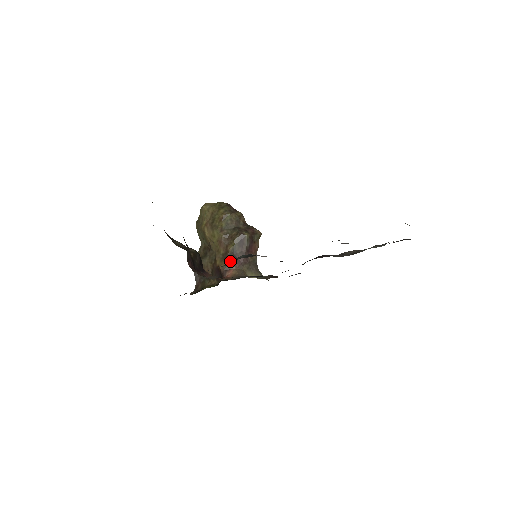
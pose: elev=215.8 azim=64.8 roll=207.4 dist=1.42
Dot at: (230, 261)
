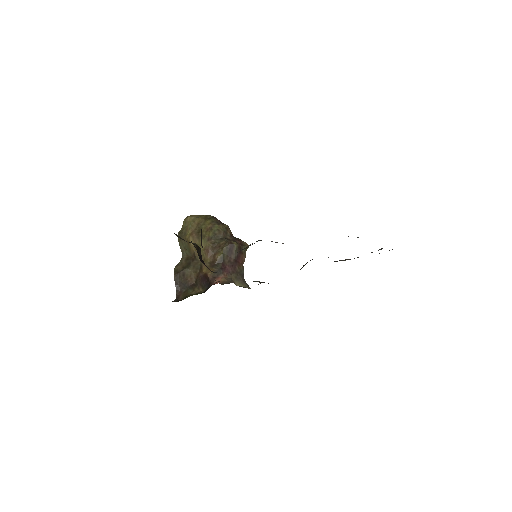
Dot at: (218, 269)
